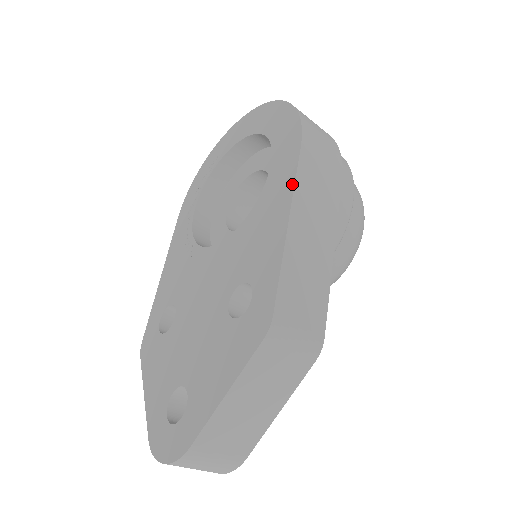
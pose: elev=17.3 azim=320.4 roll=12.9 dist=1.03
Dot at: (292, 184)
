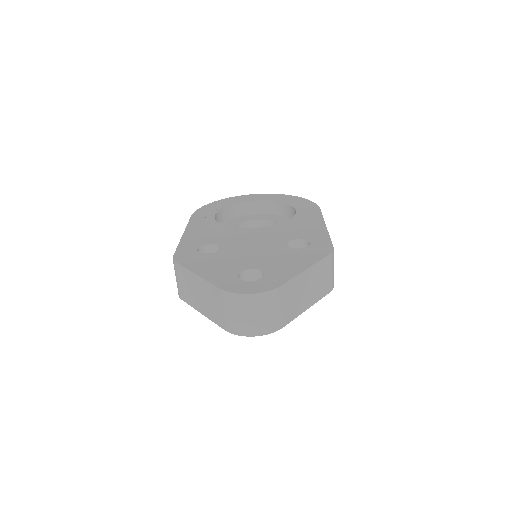
Dot at: (321, 217)
